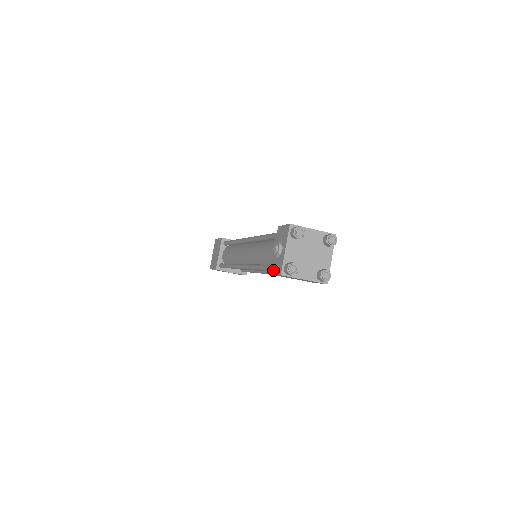
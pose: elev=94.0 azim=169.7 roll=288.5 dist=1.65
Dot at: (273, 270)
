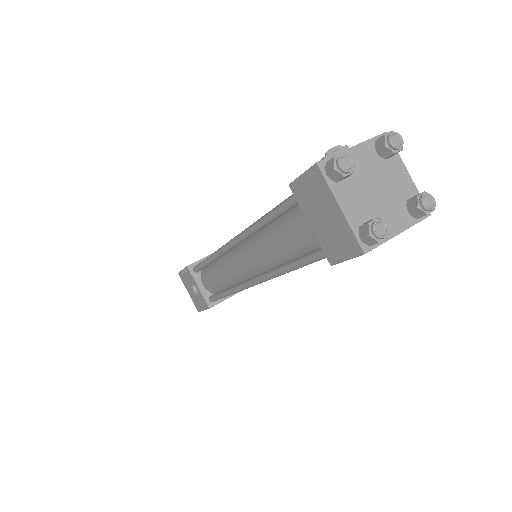
Dot at: occluded
